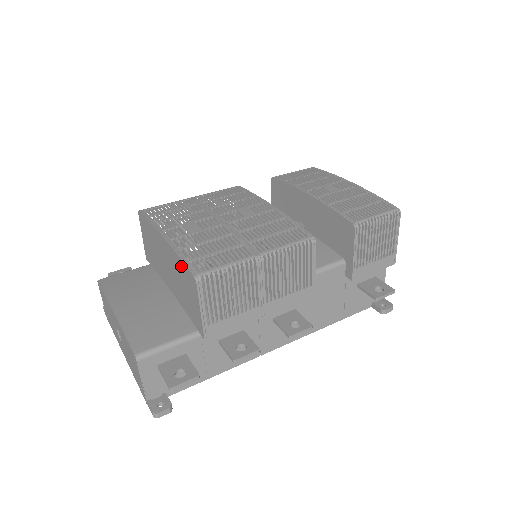
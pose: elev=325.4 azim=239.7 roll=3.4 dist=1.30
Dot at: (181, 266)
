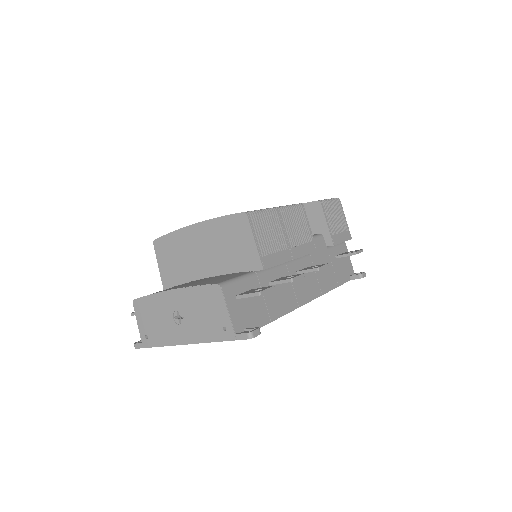
Dot at: (224, 223)
